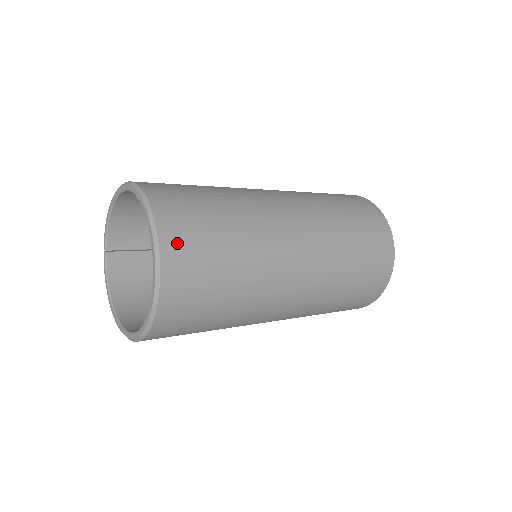
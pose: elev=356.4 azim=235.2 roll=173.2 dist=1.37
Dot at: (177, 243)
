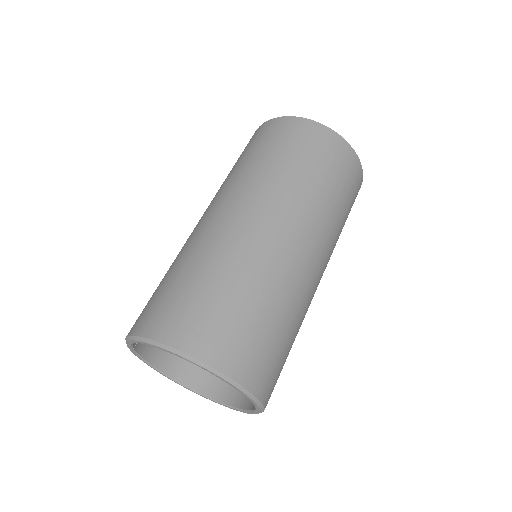
Dot at: (269, 387)
